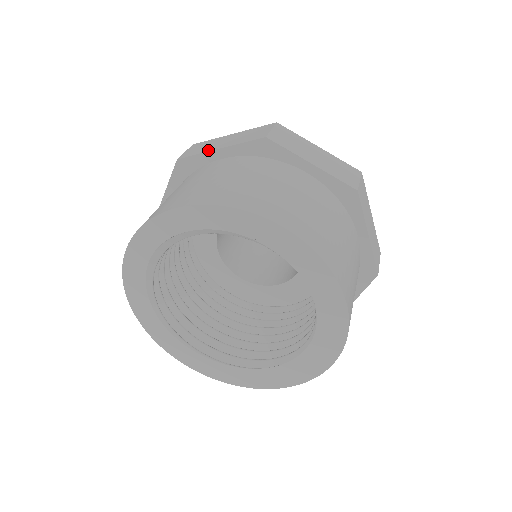
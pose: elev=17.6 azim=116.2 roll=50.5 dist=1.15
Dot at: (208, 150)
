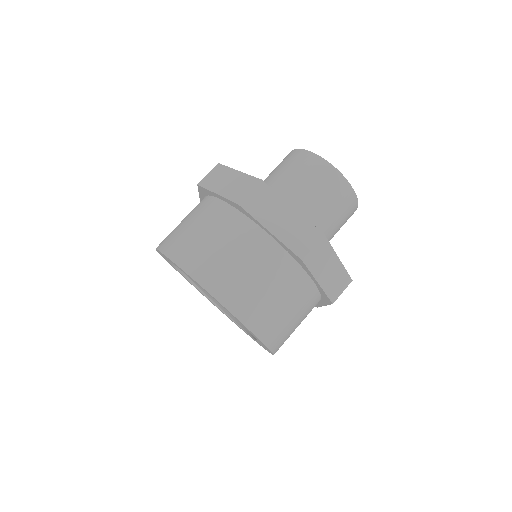
Dot at: (212, 189)
